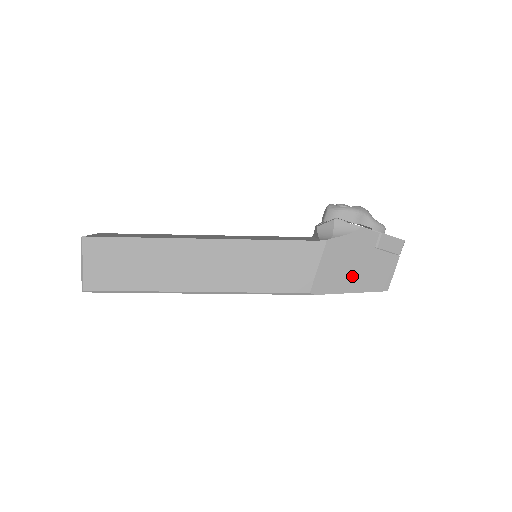
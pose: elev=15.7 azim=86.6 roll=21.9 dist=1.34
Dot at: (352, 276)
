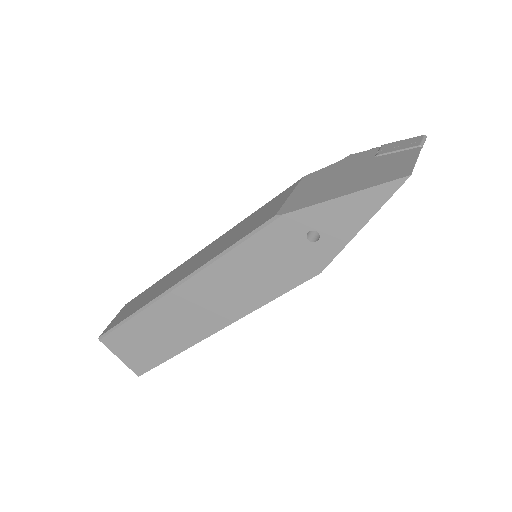
Dot at: (341, 185)
